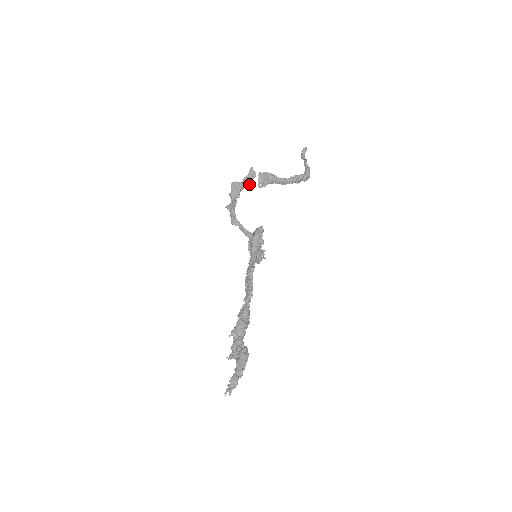
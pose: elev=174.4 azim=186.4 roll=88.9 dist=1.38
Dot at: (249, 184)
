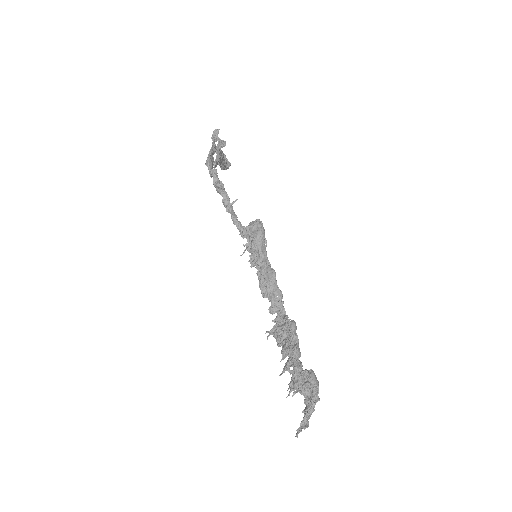
Dot at: occluded
